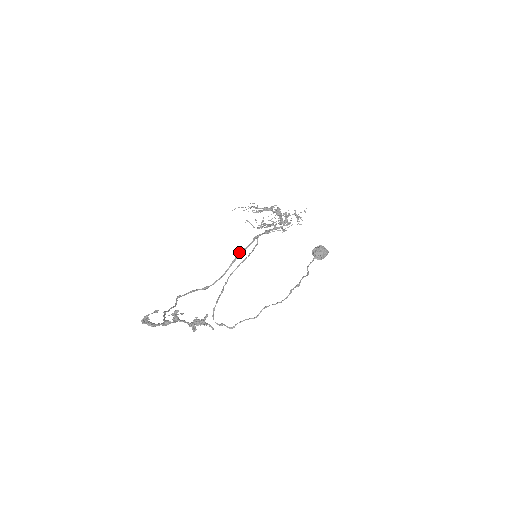
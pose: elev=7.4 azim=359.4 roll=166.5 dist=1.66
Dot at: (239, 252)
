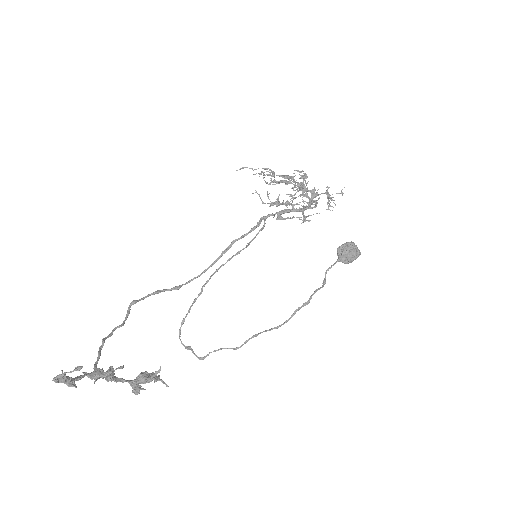
Dot at: (234, 240)
